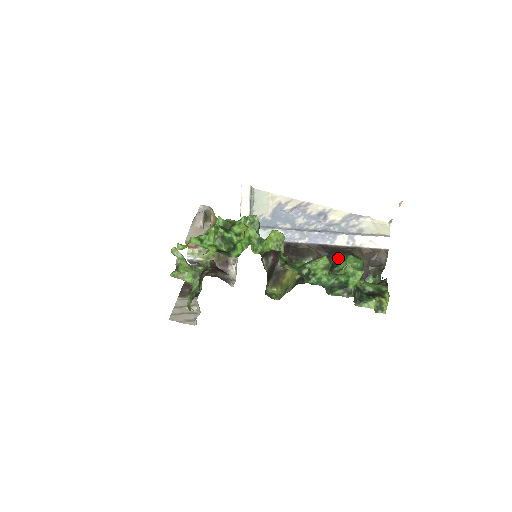
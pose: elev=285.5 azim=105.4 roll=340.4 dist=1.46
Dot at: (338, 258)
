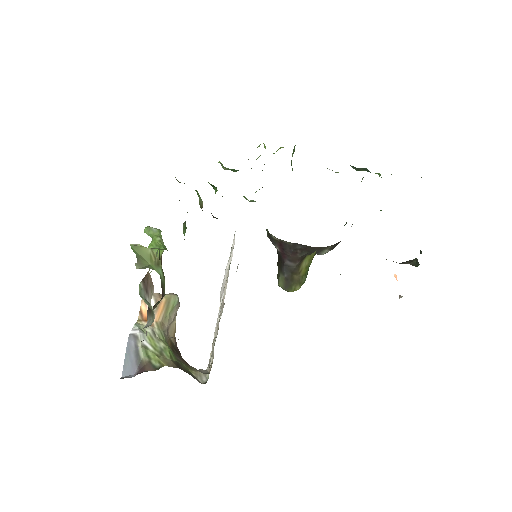
Dot at: occluded
